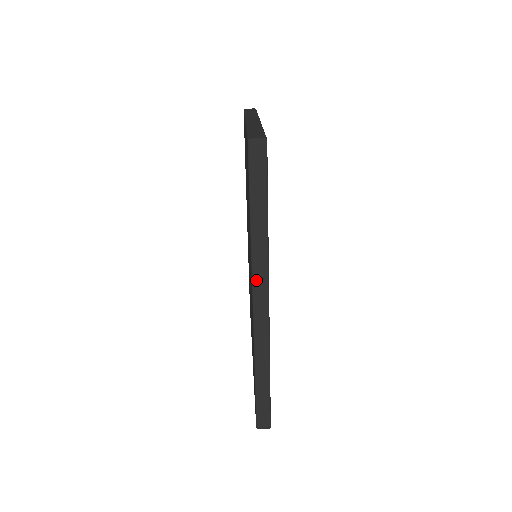
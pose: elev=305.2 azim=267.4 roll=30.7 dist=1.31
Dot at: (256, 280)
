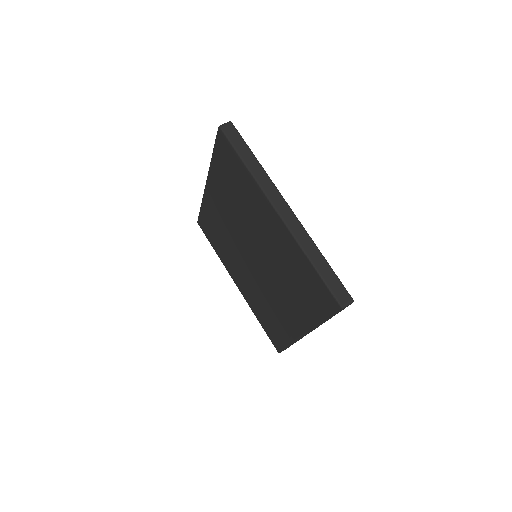
Dot at: occluded
